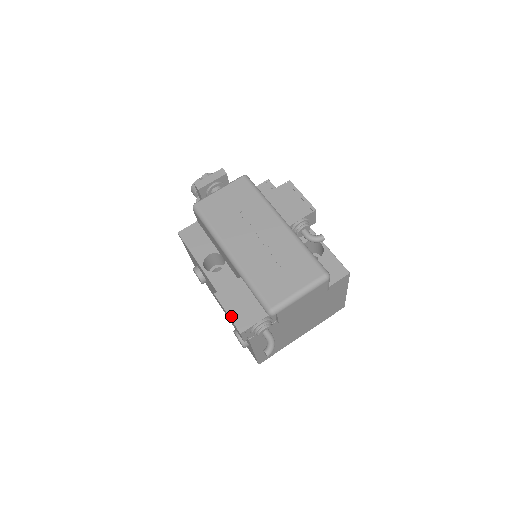
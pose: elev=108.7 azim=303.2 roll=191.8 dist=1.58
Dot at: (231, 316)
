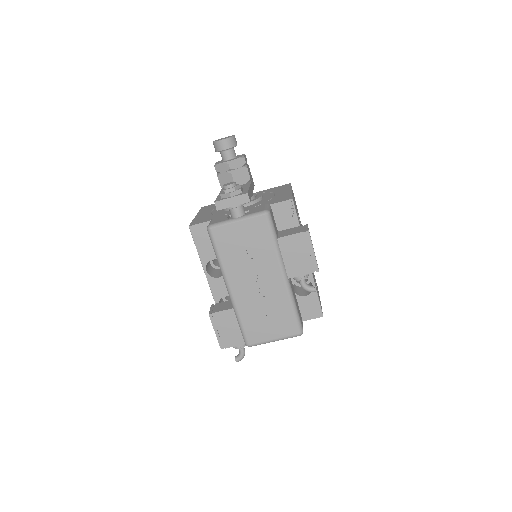
Dot at: (217, 335)
